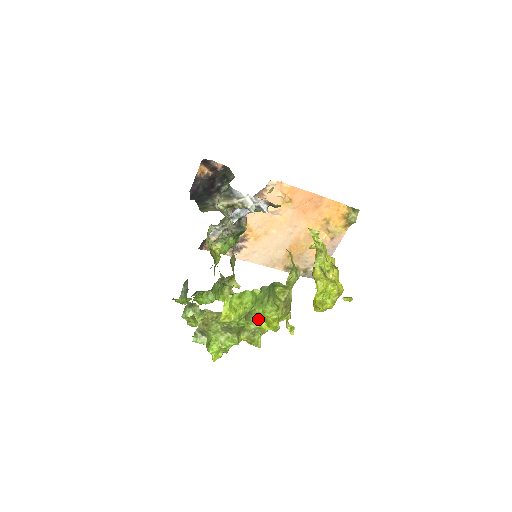
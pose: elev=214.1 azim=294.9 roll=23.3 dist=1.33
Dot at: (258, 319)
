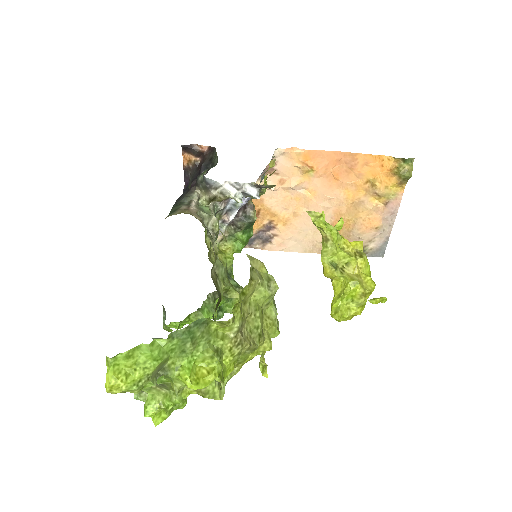
Dot at: (180, 375)
